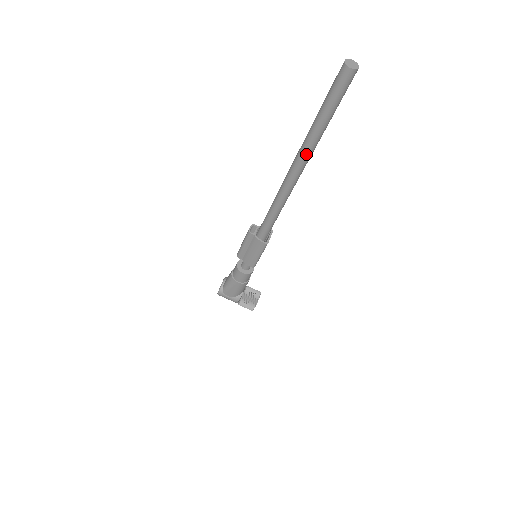
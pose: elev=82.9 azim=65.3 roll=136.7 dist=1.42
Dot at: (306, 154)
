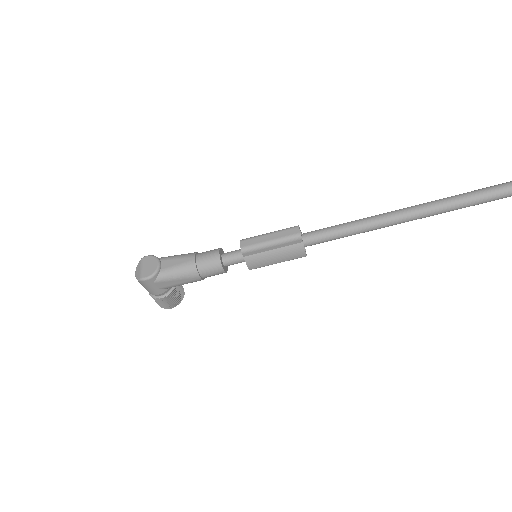
Dot at: (461, 208)
